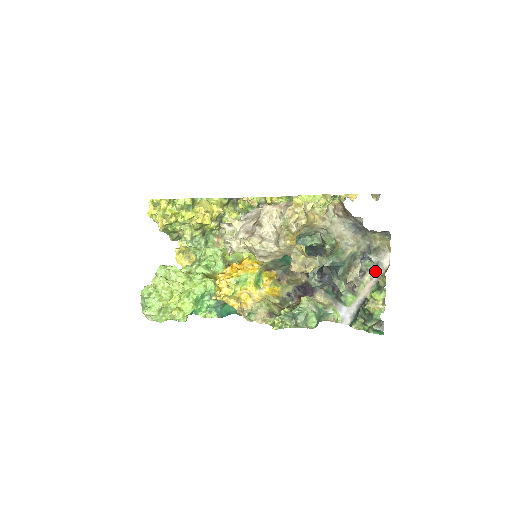
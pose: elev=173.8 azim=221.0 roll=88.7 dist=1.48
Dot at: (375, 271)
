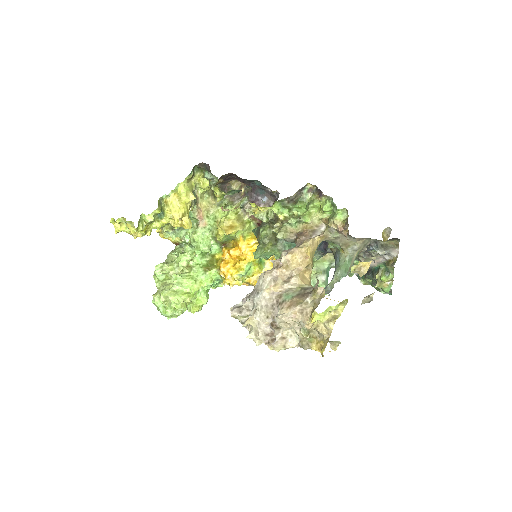
Dot at: (382, 255)
